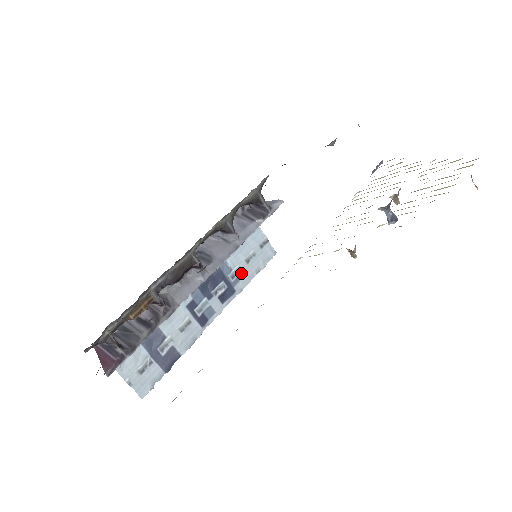
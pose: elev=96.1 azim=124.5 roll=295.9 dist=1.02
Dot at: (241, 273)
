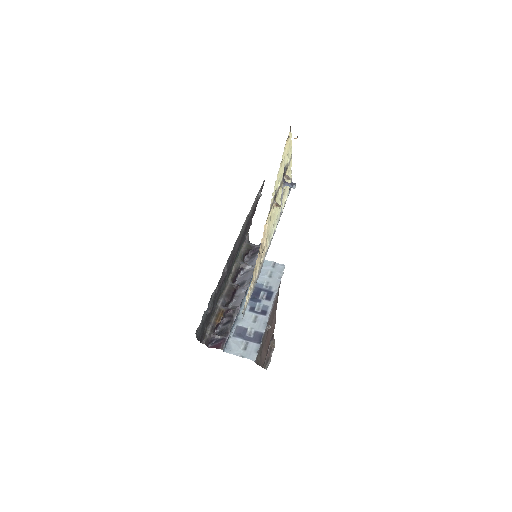
Dot at: (270, 283)
